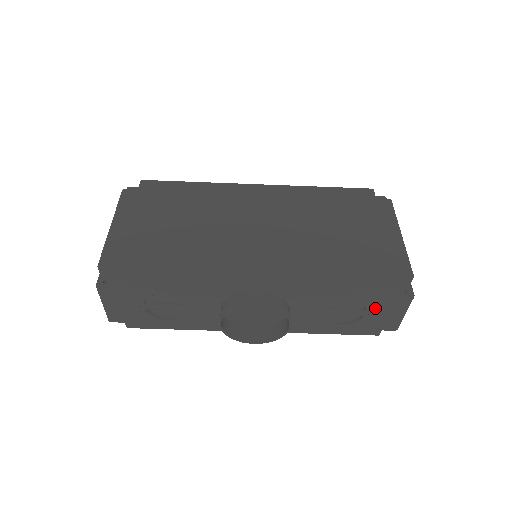
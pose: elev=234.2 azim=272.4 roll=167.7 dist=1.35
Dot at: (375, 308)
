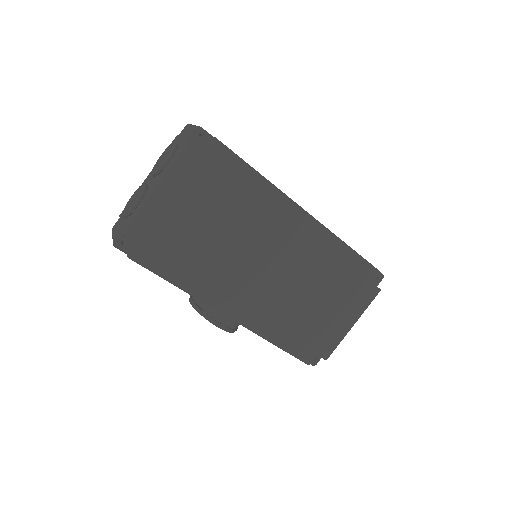
Dot at: occluded
